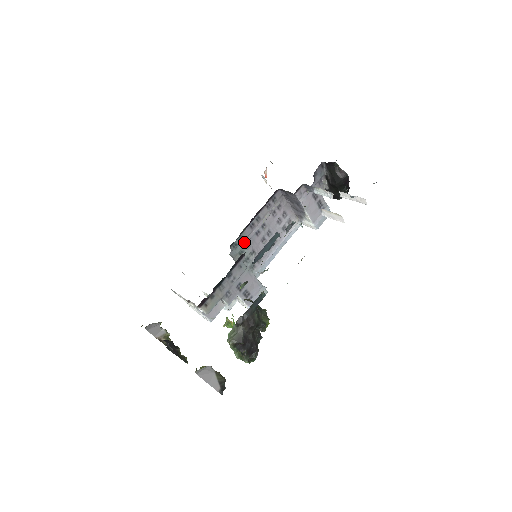
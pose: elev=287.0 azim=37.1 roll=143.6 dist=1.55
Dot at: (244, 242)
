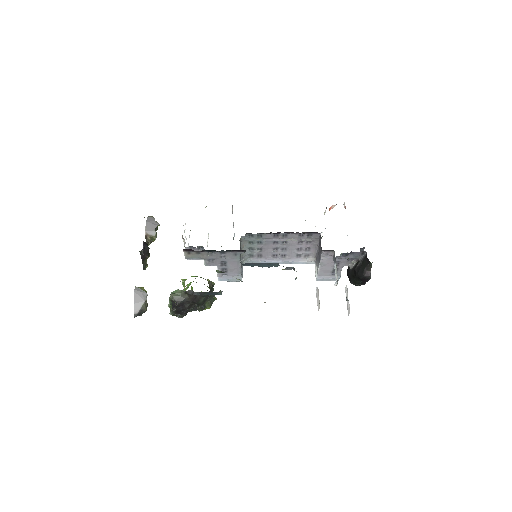
Dot at: (260, 239)
